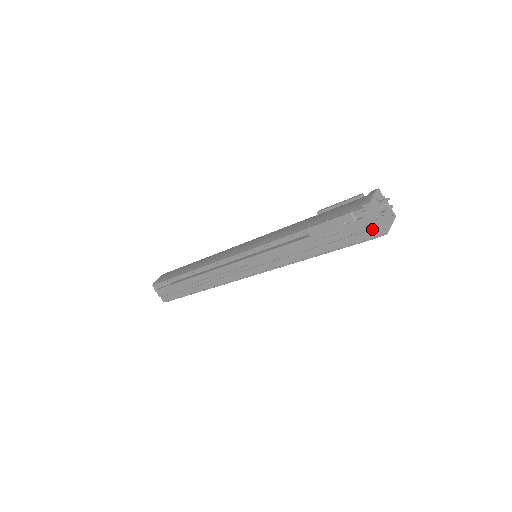
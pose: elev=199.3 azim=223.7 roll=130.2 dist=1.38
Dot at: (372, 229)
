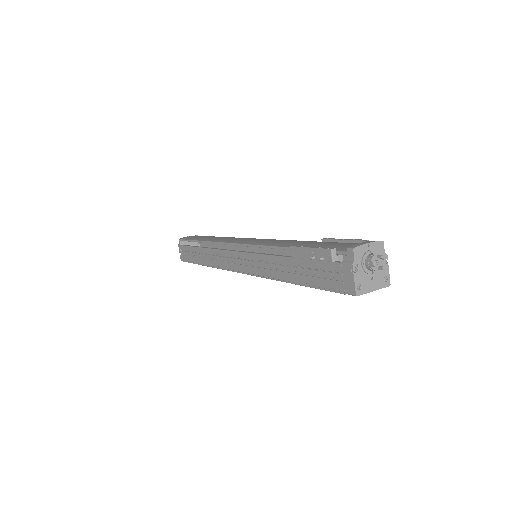
Dot at: (345, 281)
